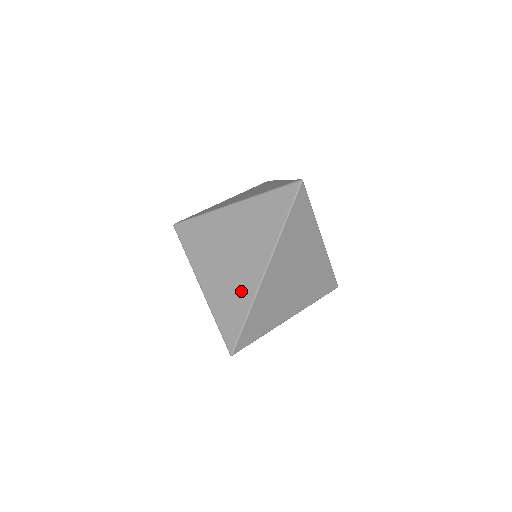
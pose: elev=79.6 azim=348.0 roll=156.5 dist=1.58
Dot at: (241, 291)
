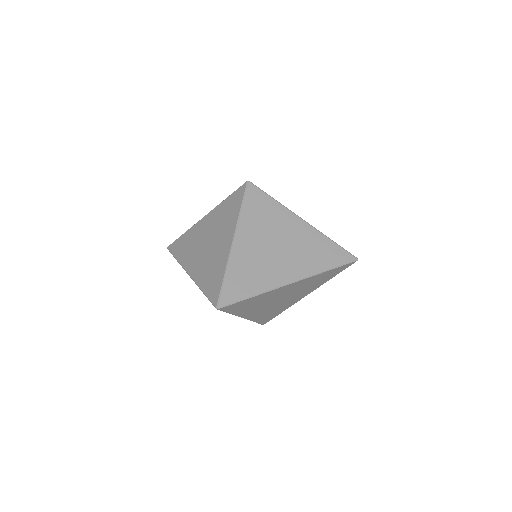
Dot at: (263, 277)
